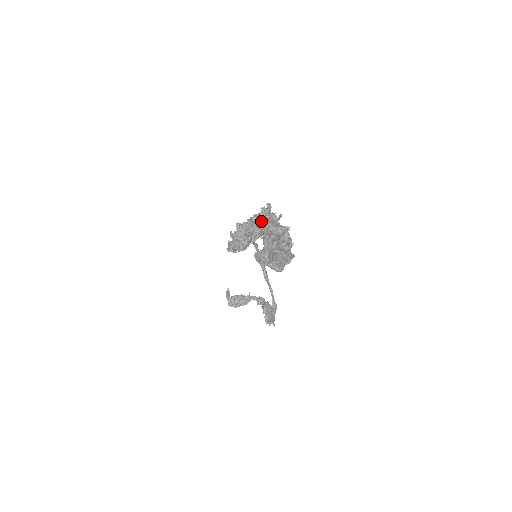
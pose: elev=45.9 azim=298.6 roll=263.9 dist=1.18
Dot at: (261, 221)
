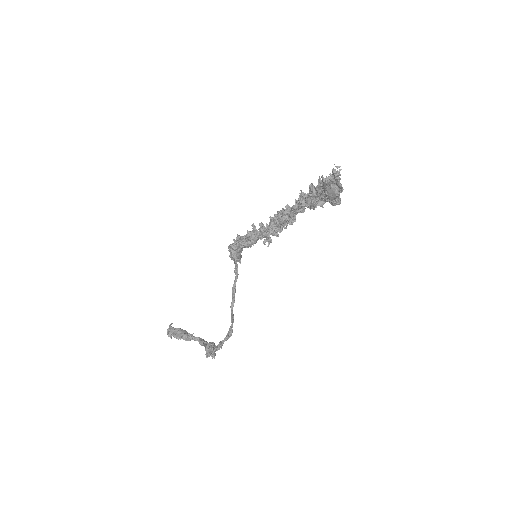
Dot at: (304, 195)
